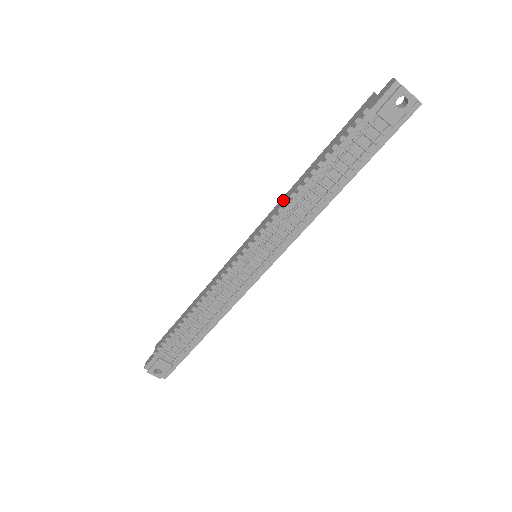
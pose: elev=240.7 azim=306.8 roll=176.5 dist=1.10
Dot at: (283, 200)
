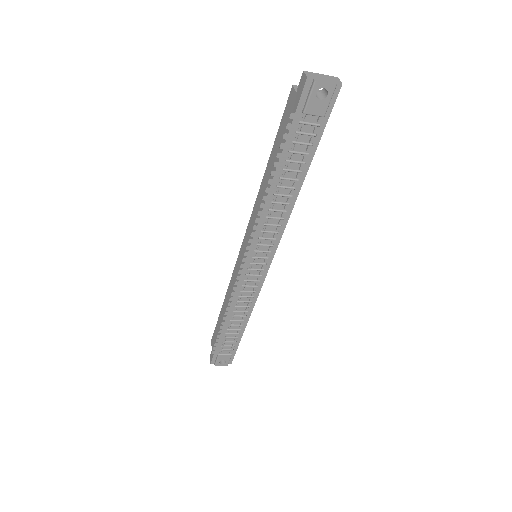
Dot at: (256, 206)
